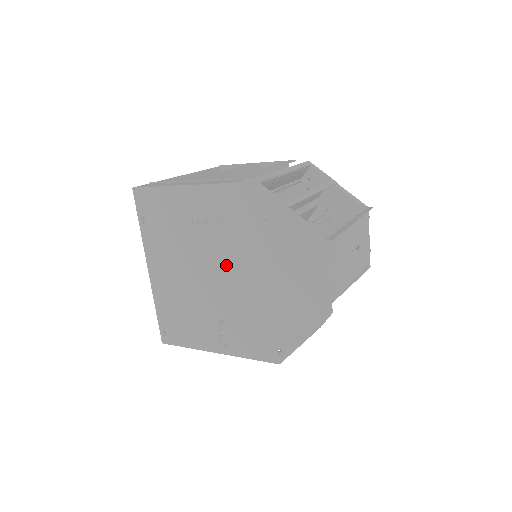
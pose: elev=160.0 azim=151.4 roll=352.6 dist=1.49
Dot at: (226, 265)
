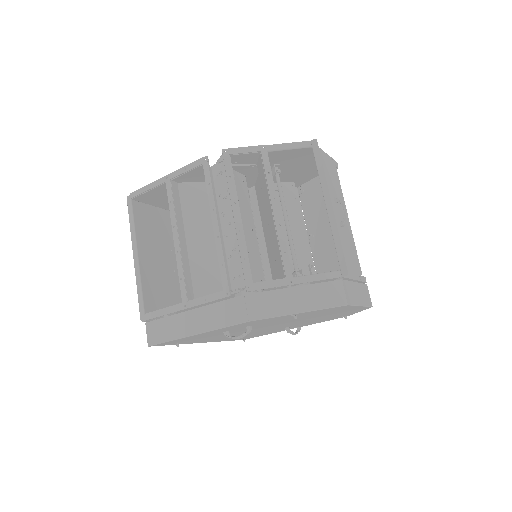
Dot at: (273, 325)
